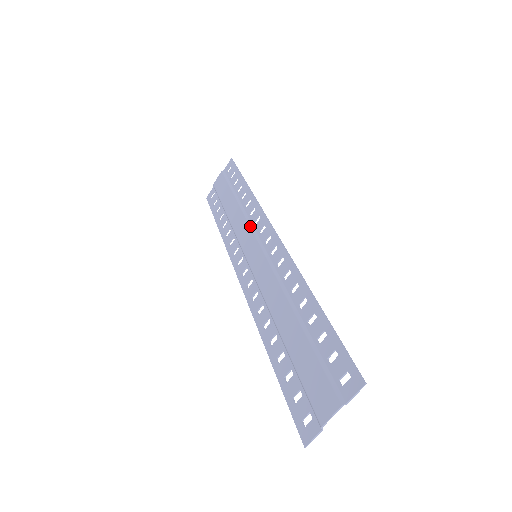
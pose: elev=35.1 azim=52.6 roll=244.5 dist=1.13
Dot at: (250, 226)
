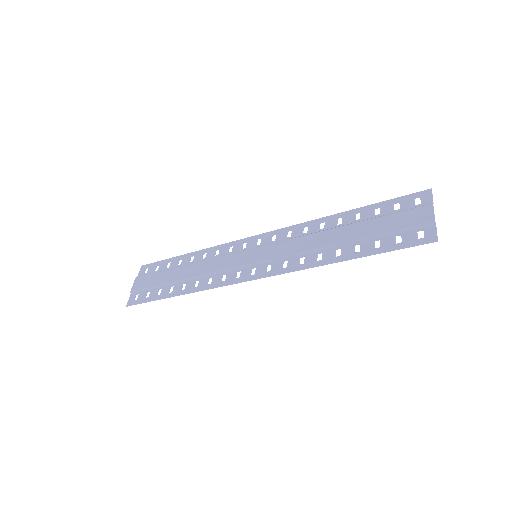
Dot at: (227, 254)
